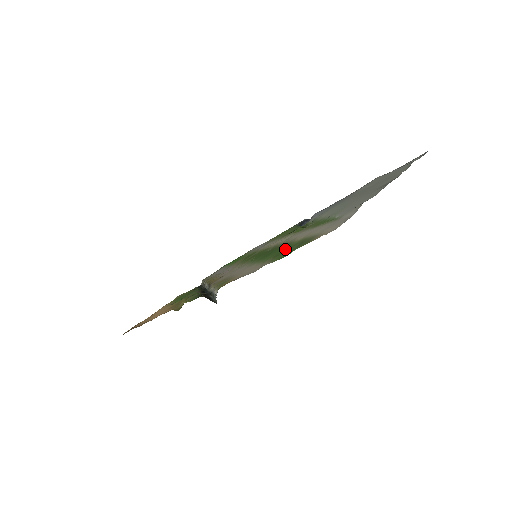
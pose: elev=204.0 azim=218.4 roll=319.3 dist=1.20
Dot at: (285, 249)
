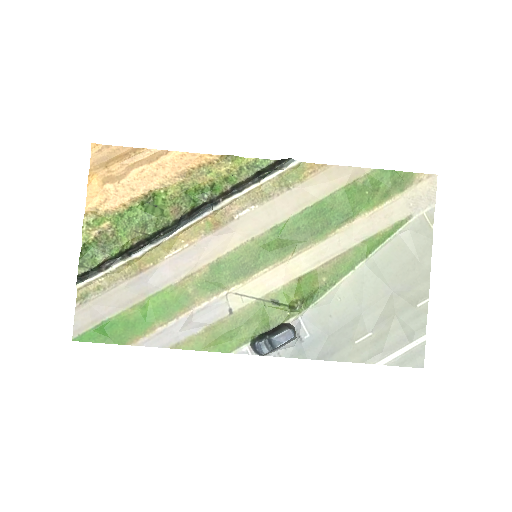
Dot at: (364, 197)
